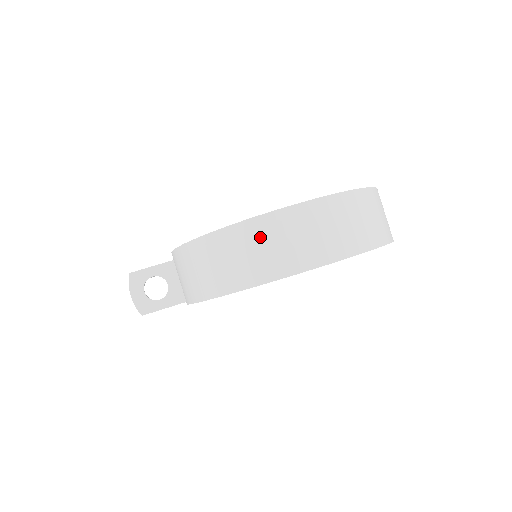
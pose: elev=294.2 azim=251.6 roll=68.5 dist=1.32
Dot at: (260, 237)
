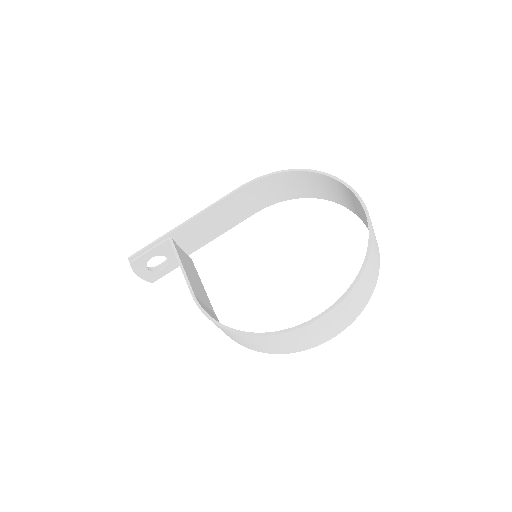
Dot at: (292, 338)
